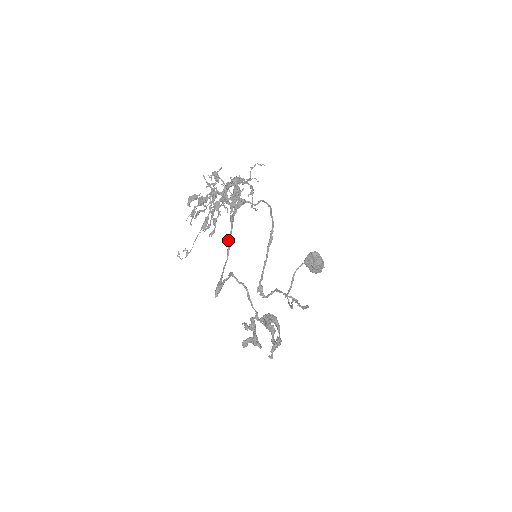
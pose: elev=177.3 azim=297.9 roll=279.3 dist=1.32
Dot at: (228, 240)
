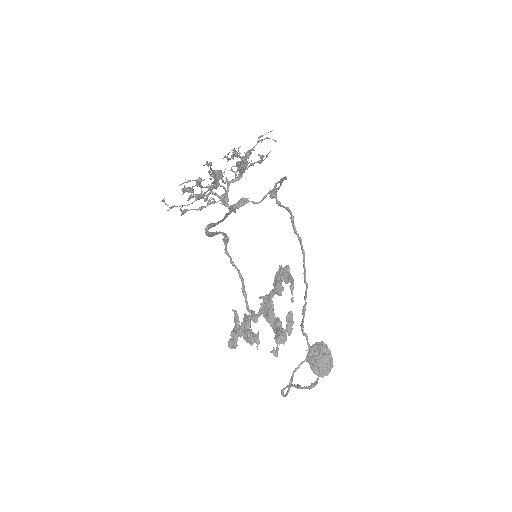
Dot at: (226, 213)
